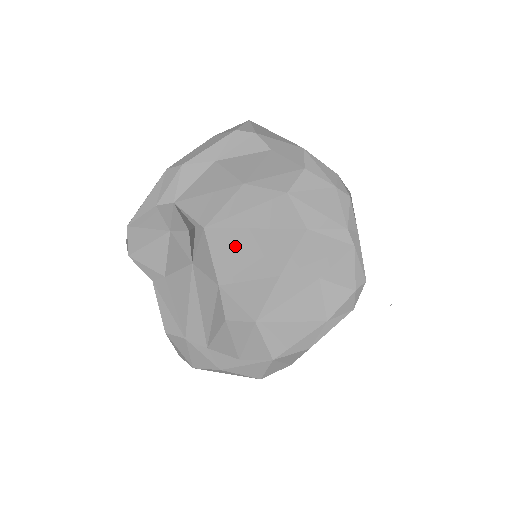
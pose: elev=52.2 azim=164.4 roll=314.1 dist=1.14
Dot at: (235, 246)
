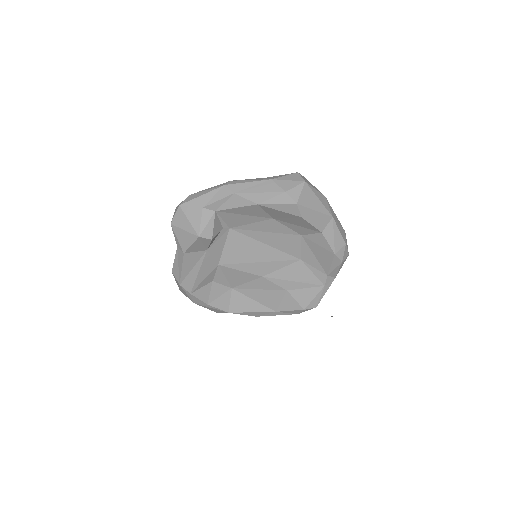
Dot at: (244, 248)
